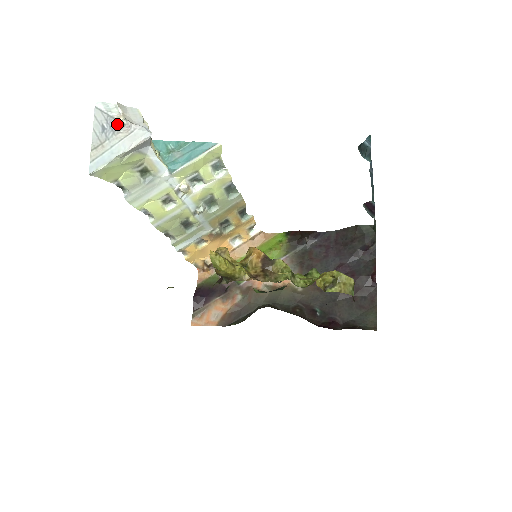
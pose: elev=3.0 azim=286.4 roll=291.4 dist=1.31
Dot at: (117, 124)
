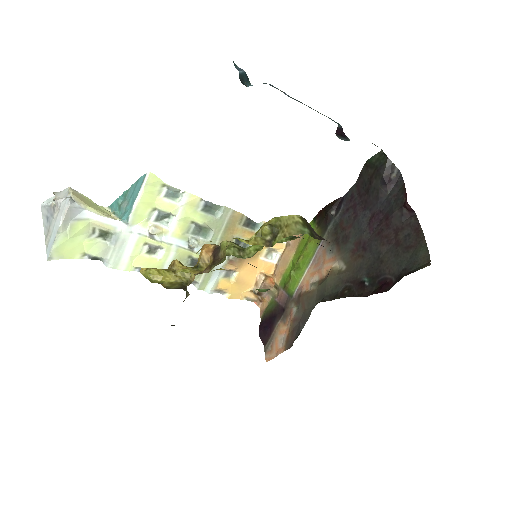
Dot at: (53, 208)
